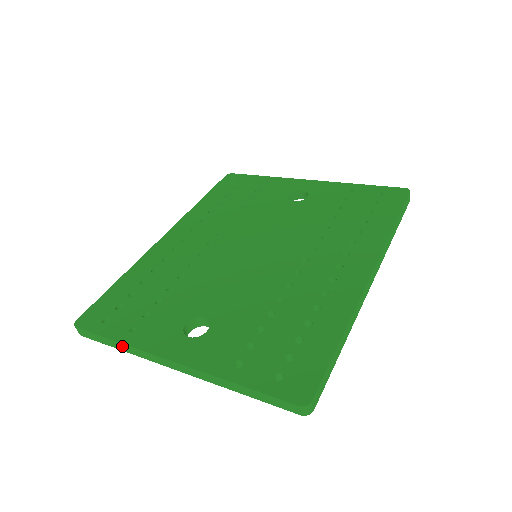
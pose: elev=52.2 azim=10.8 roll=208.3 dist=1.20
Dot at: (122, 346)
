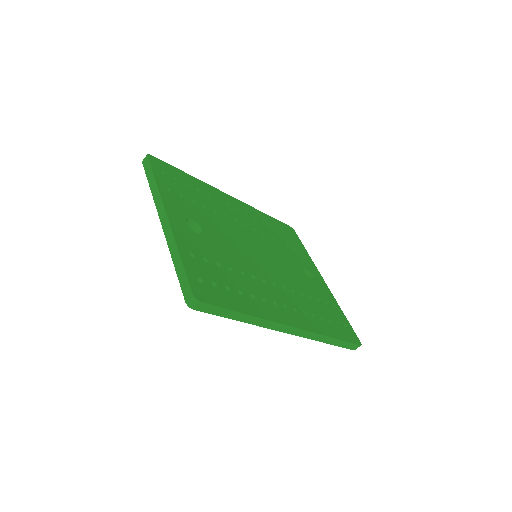
Dot at: (154, 186)
